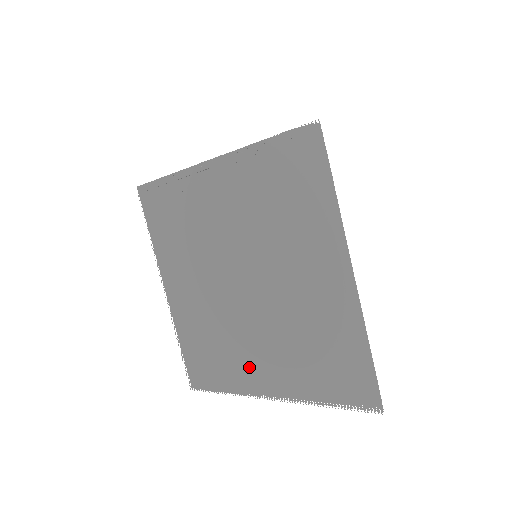
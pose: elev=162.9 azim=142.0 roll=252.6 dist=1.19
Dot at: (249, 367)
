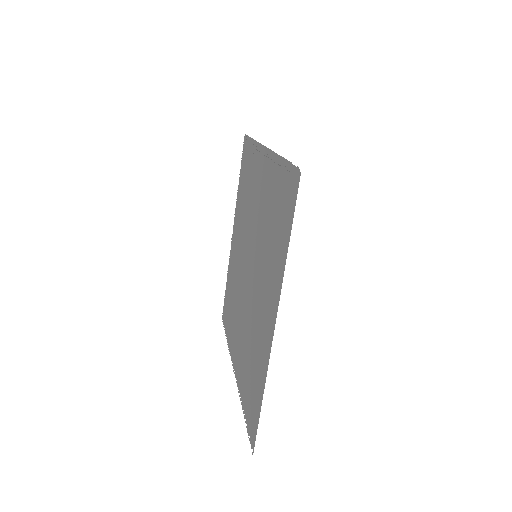
Dot at: (235, 336)
